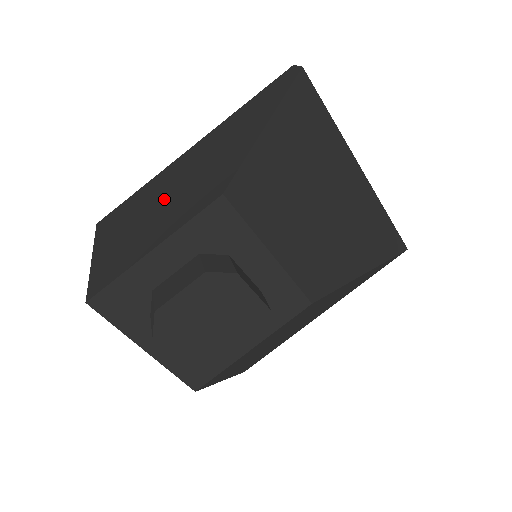
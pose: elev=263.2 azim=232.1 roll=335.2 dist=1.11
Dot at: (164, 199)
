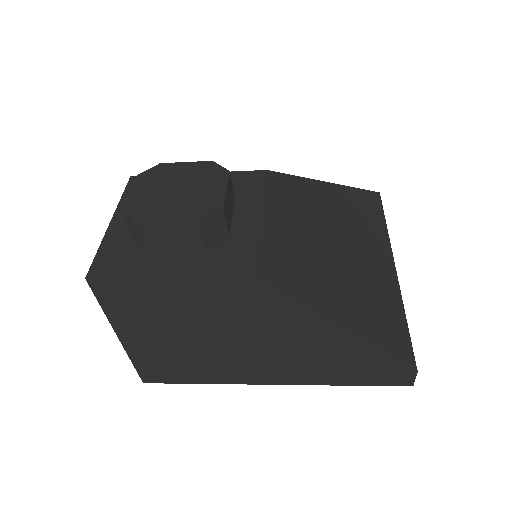
Dot at: occluded
